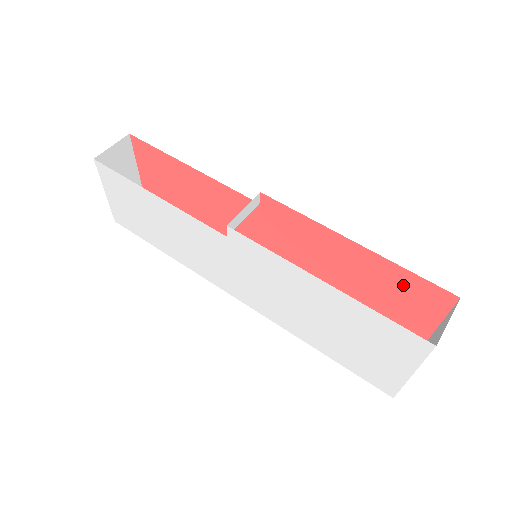
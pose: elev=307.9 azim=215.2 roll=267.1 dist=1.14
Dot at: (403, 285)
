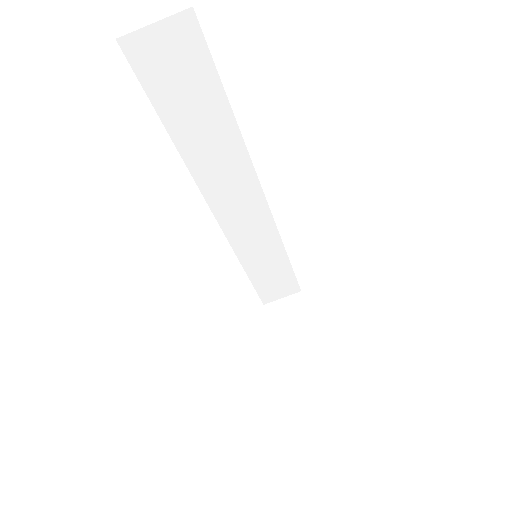
Dot at: occluded
